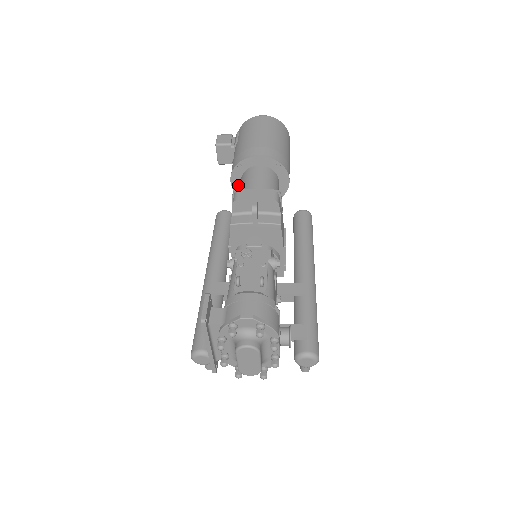
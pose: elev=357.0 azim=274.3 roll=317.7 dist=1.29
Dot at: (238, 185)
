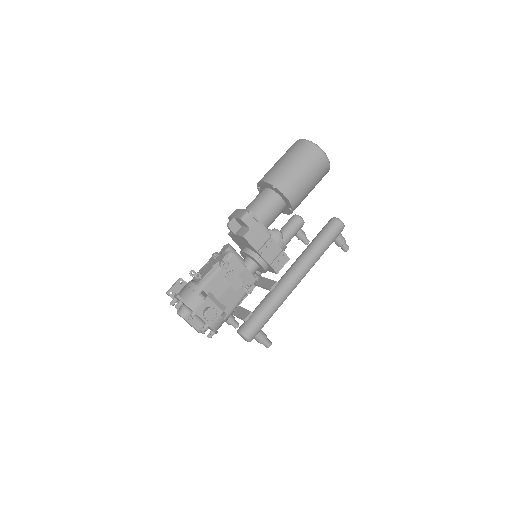
Dot at: occluded
